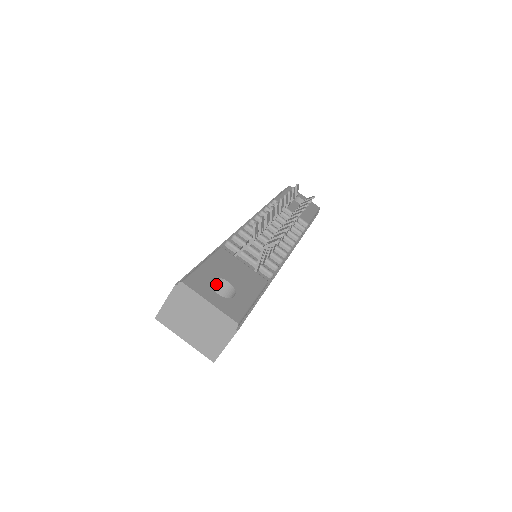
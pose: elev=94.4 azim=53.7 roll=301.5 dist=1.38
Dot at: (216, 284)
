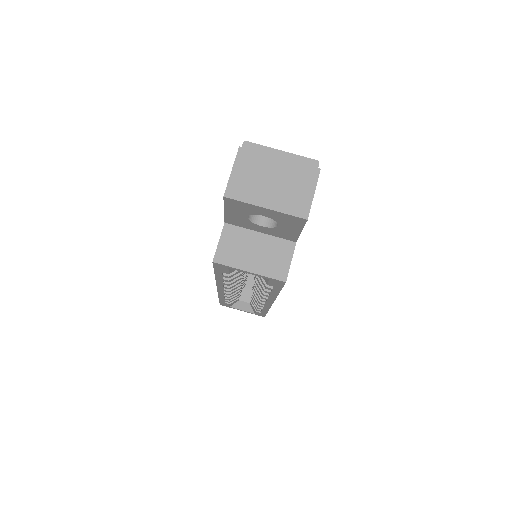
Dot at: occluded
